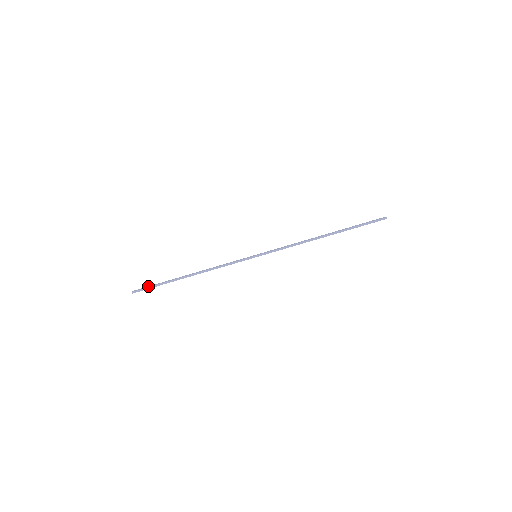
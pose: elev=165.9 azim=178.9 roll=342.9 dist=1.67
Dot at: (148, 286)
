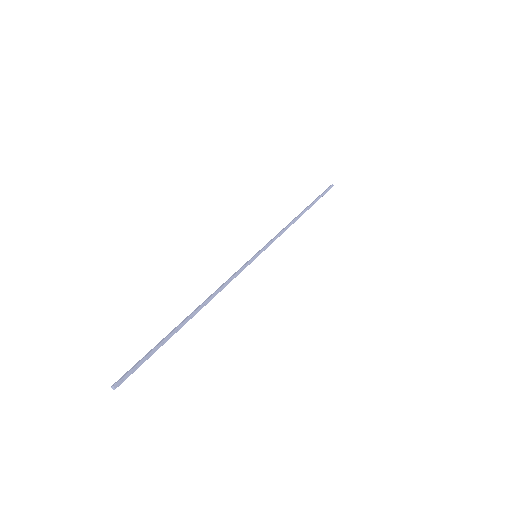
Dot at: occluded
